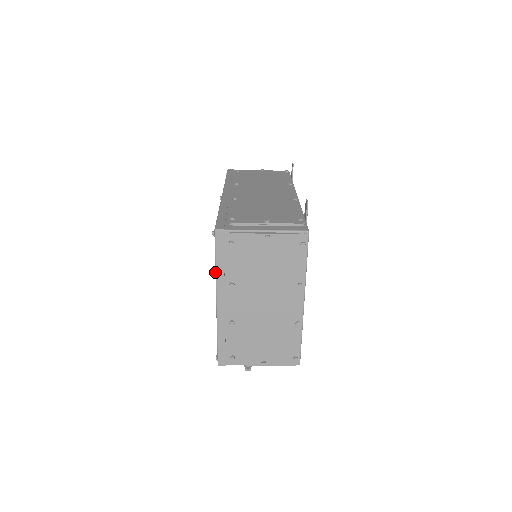
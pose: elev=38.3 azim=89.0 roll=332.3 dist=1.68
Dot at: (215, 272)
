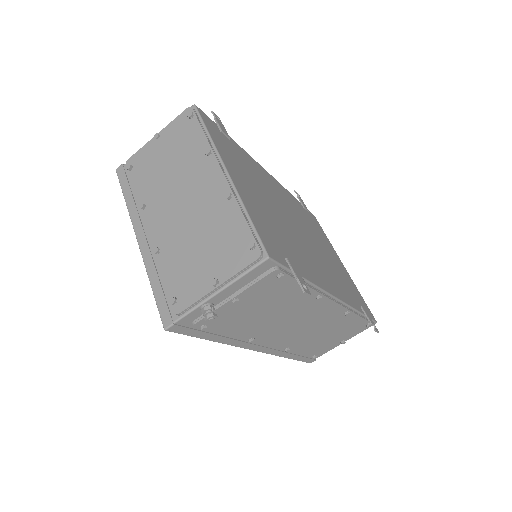
Dot at: occluded
